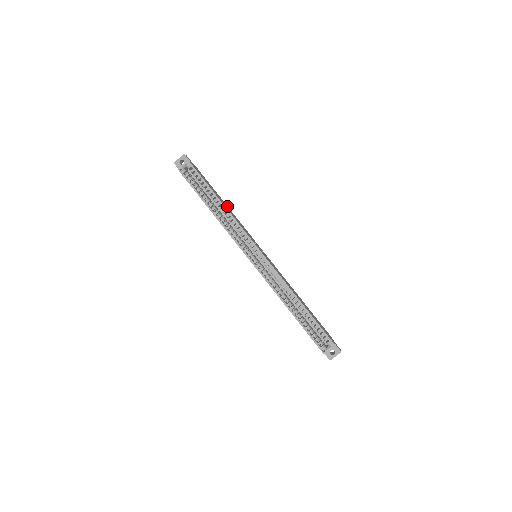
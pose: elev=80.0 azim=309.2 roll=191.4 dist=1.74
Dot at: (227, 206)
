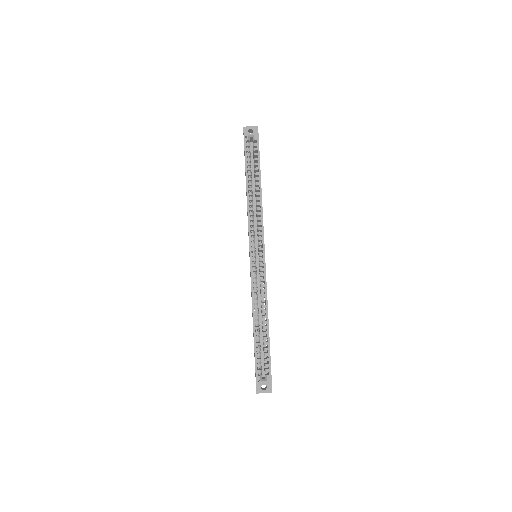
Dot at: occluded
